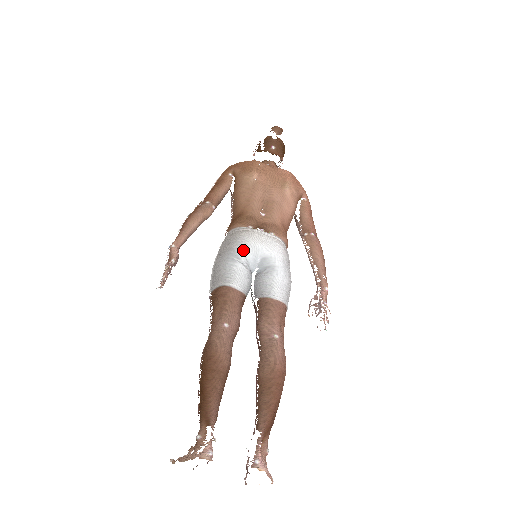
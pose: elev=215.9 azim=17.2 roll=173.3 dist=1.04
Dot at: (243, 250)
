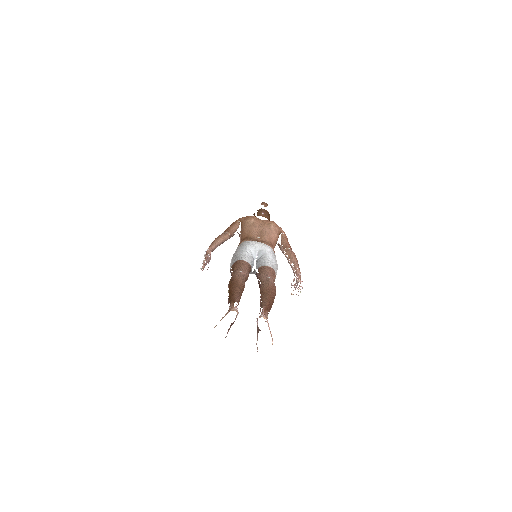
Dot at: (248, 246)
